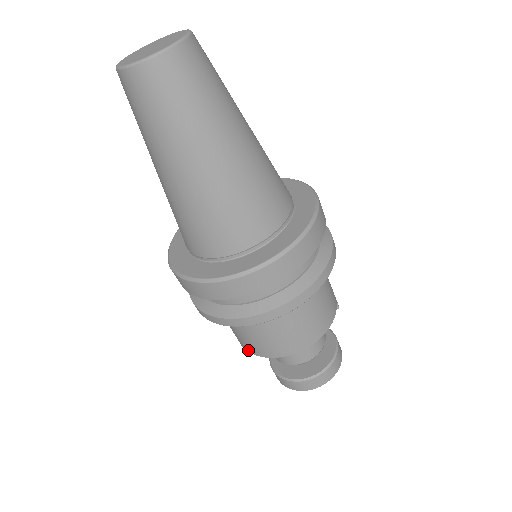
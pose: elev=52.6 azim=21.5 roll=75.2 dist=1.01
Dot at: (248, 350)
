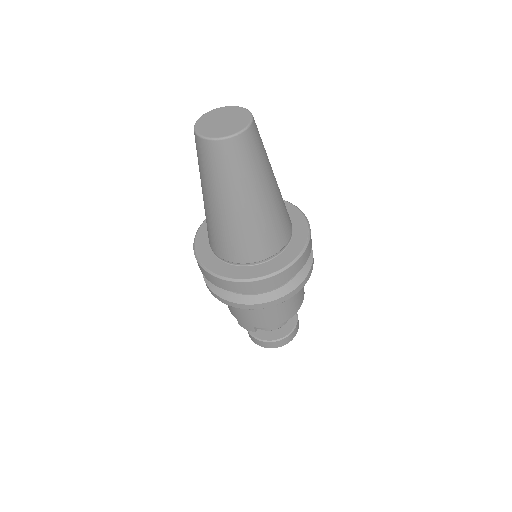
Dot at: (264, 326)
